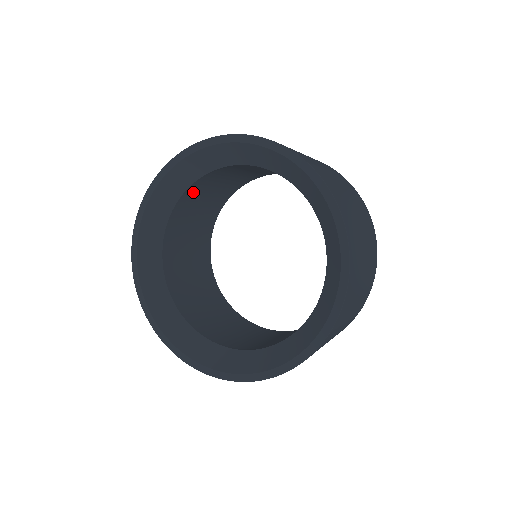
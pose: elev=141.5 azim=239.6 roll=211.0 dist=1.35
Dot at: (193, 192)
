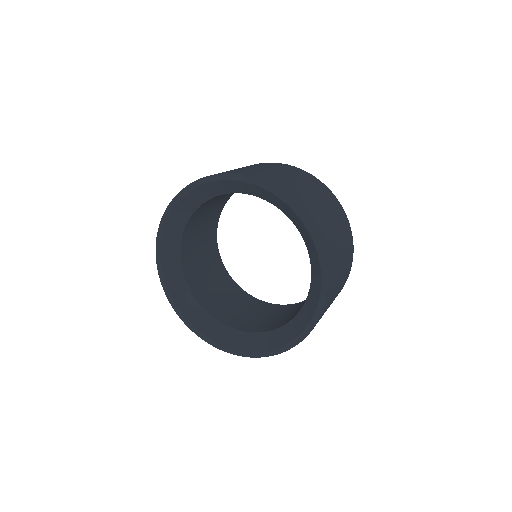
Dot at: (195, 215)
